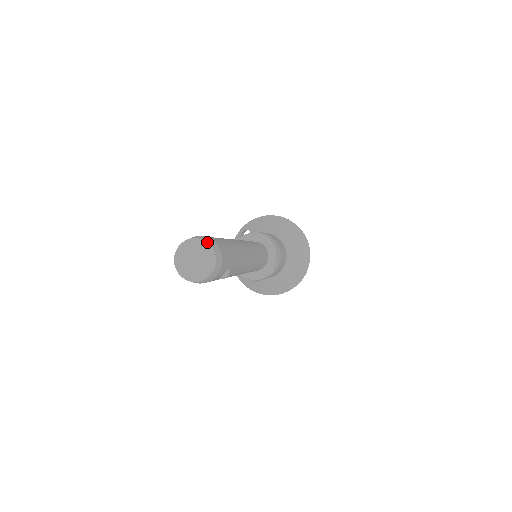
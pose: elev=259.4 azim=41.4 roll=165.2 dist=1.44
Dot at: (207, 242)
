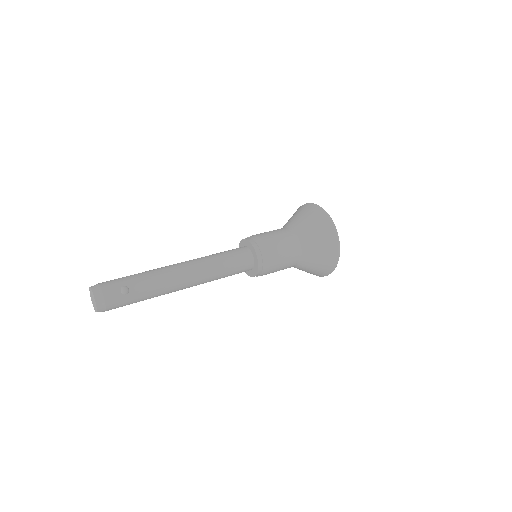
Dot at: (89, 288)
